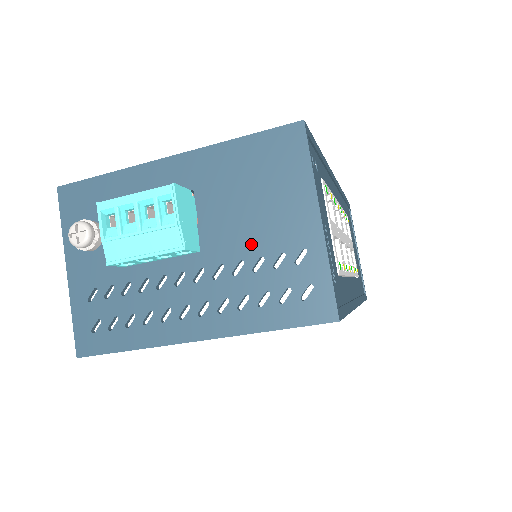
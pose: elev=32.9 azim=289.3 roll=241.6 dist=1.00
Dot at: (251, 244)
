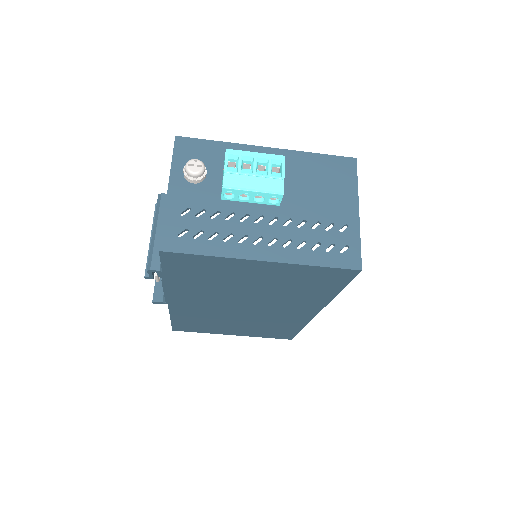
Dot at: (313, 212)
